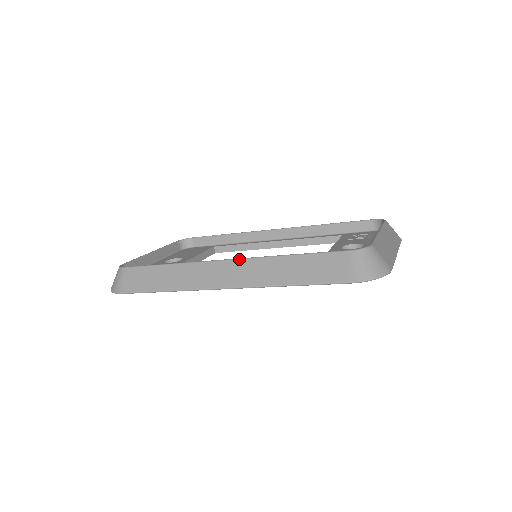
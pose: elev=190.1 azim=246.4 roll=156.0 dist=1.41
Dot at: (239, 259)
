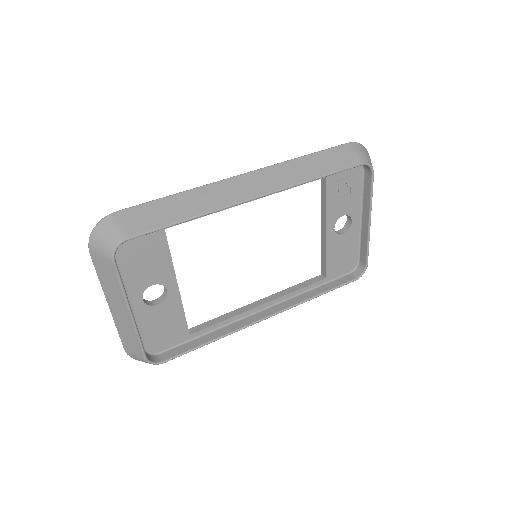
Dot at: occluded
